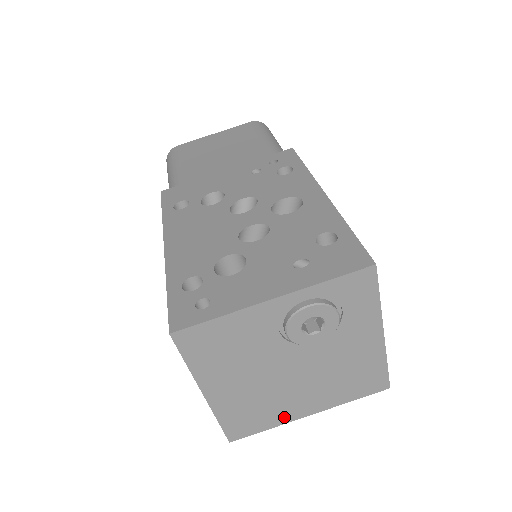
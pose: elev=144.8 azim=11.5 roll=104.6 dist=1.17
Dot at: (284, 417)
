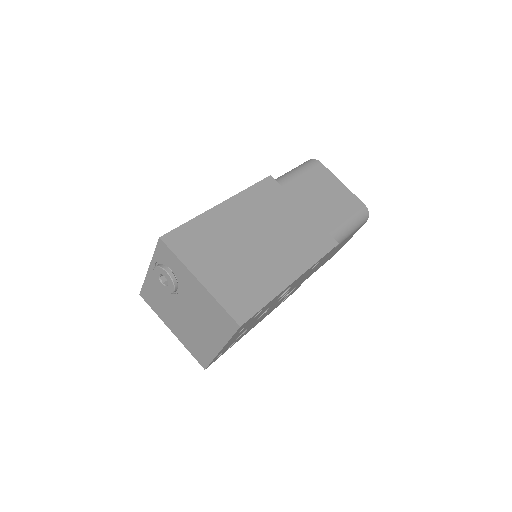
Dot at: (211, 351)
